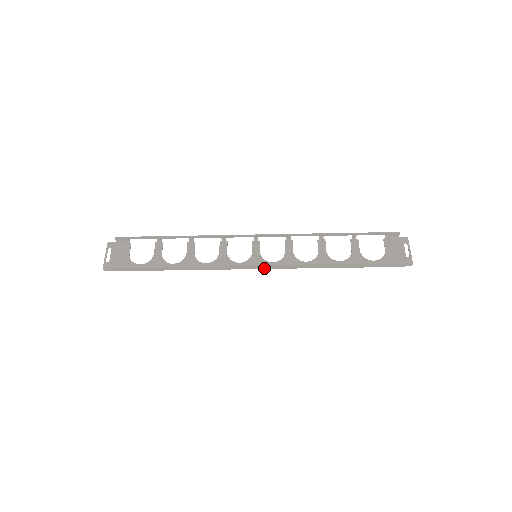
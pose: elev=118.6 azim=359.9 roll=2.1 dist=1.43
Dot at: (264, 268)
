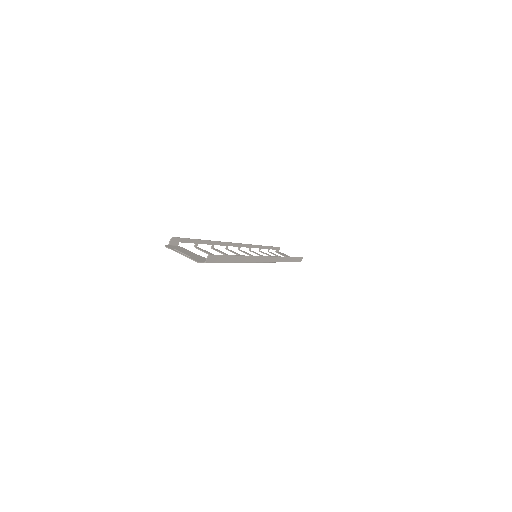
Dot at: (269, 261)
